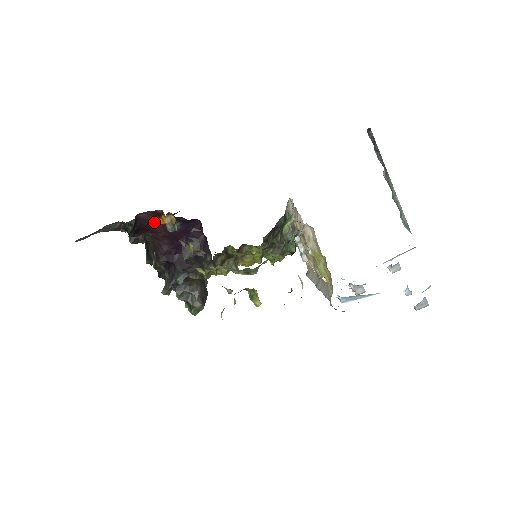
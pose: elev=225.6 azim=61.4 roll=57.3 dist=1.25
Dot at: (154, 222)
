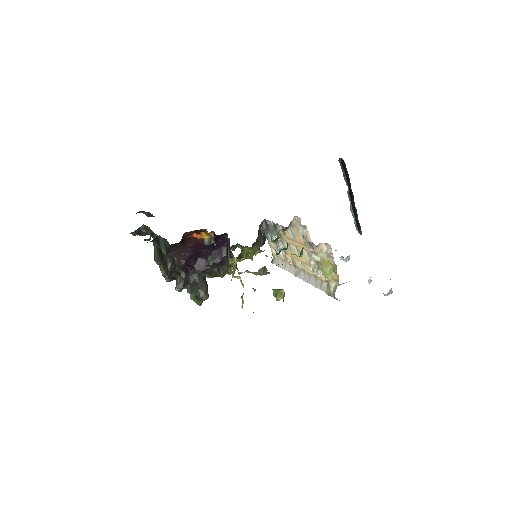
Dot at: (190, 236)
